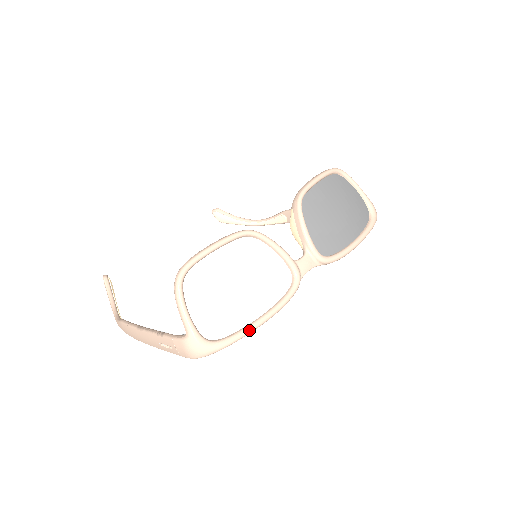
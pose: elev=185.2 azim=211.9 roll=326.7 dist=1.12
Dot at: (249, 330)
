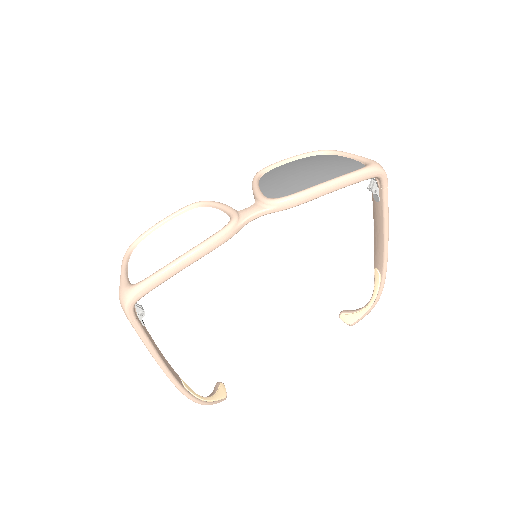
Dot at: (167, 265)
